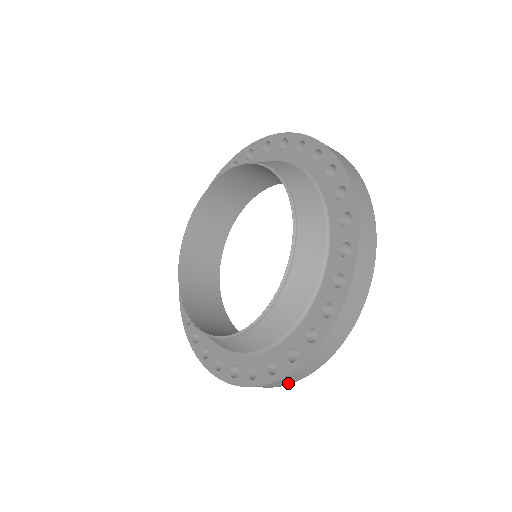
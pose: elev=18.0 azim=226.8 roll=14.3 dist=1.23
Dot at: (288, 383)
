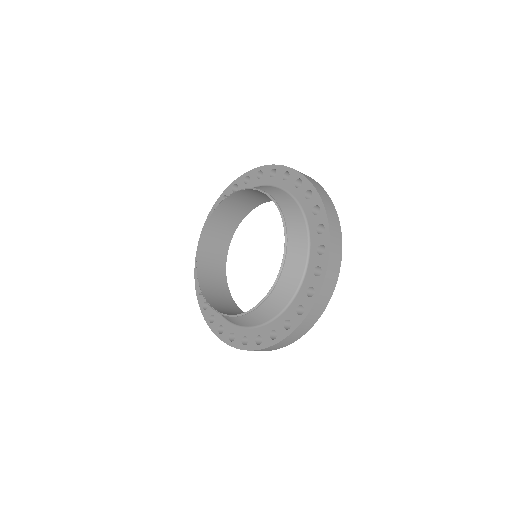
Dot at: (268, 350)
